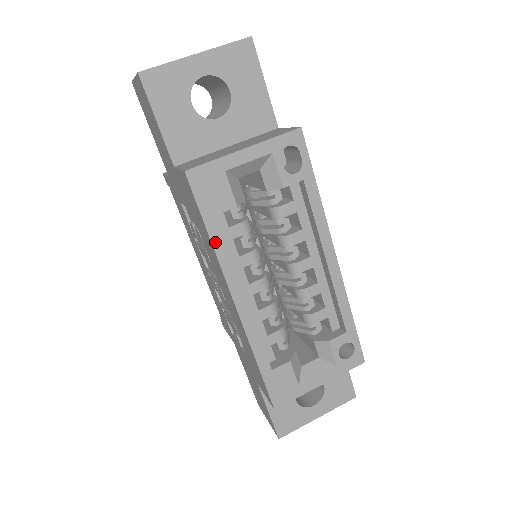
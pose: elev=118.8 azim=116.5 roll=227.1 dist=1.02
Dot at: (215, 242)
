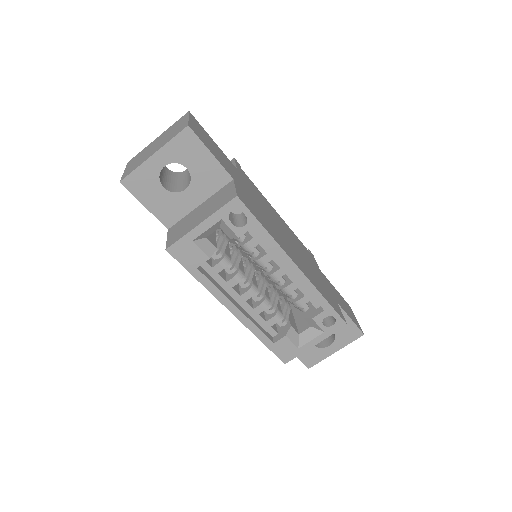
Dot at: (203, 283)
